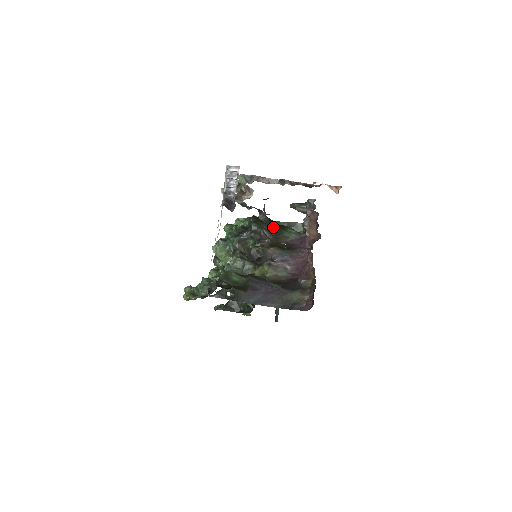
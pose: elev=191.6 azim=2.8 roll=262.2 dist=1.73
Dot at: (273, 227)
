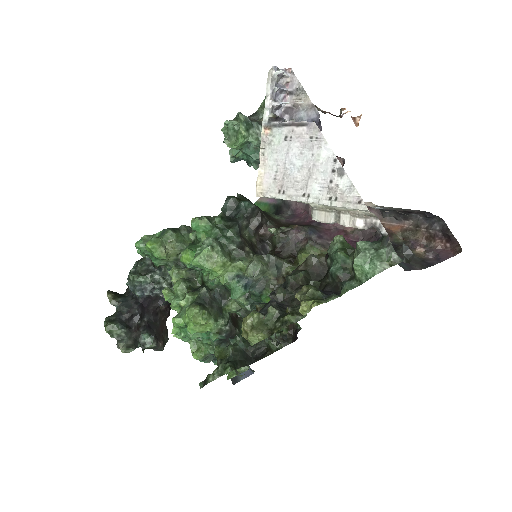
Dot at: (259, 208)
